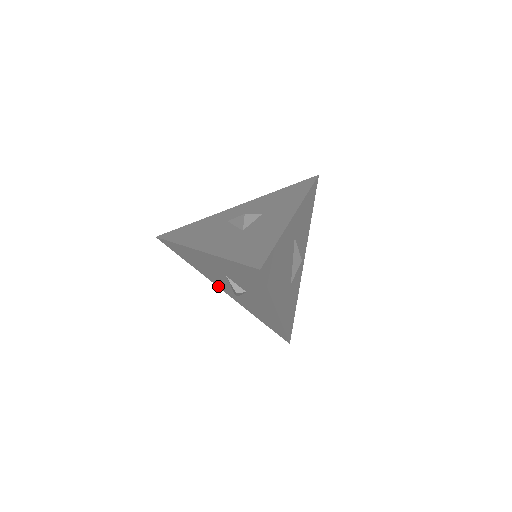
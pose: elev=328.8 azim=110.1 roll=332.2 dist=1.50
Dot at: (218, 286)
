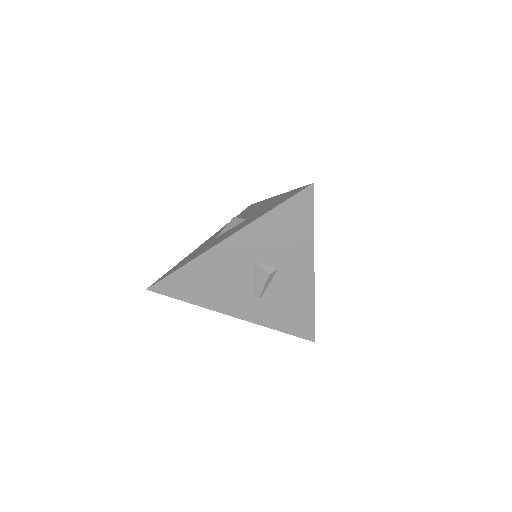
Dot at: (229, 313)
